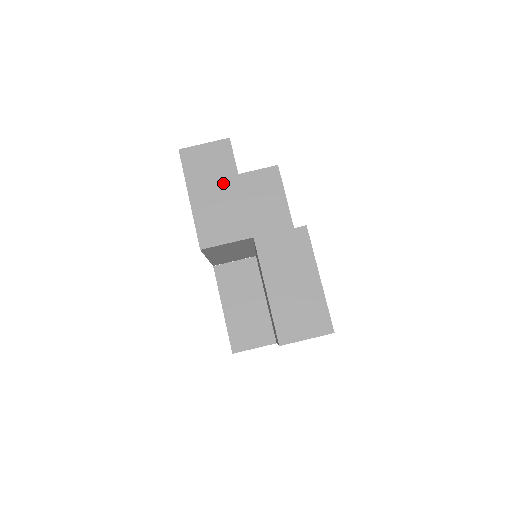
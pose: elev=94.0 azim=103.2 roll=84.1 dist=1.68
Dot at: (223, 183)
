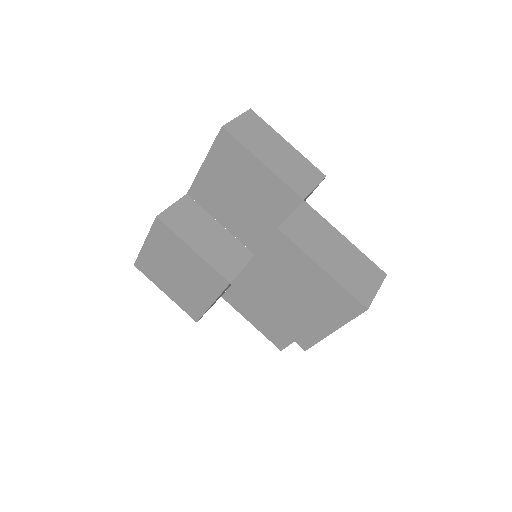
Dot at: occluded
